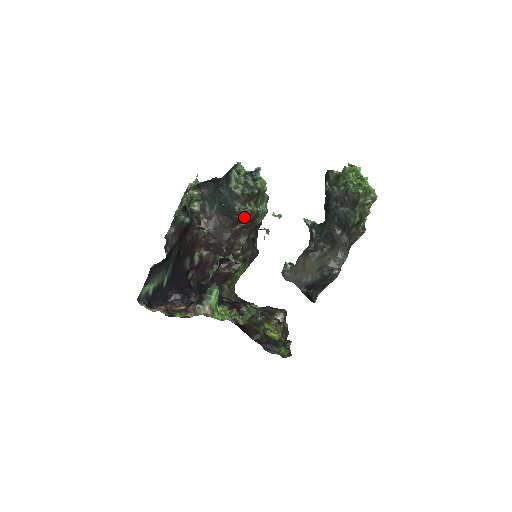
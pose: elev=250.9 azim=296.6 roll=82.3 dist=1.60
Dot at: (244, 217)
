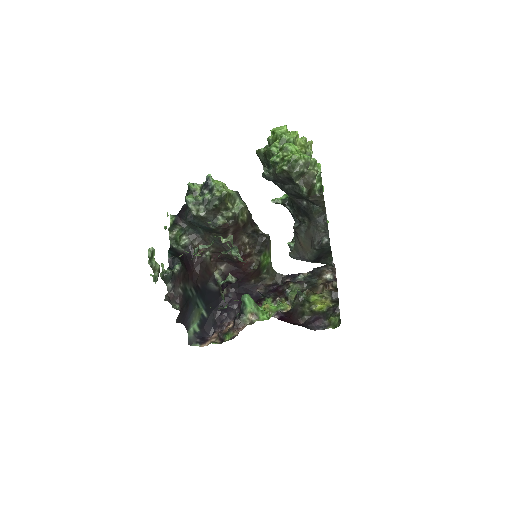
Dot at: (224, 228)
